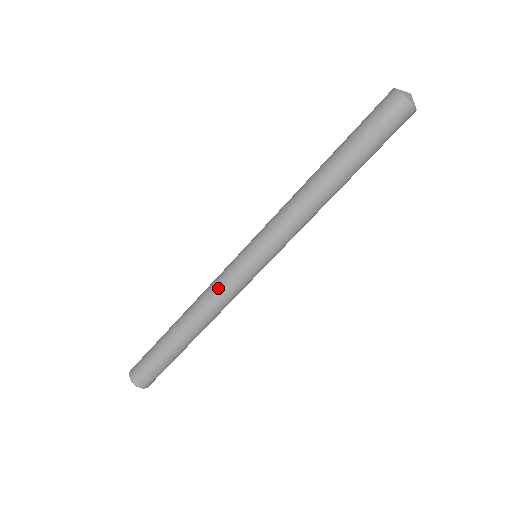
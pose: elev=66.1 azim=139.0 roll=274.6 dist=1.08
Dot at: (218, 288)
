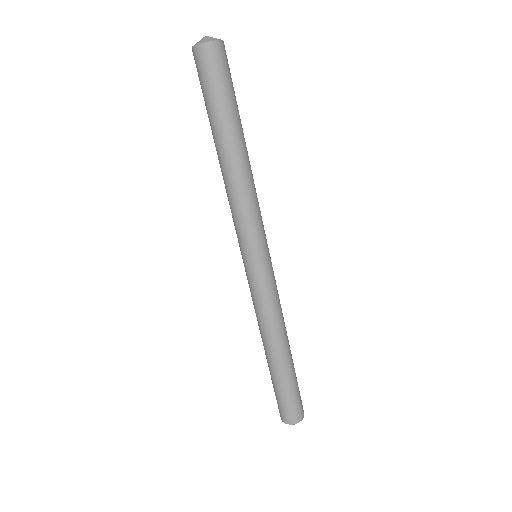
Dot at: (257, 305)
